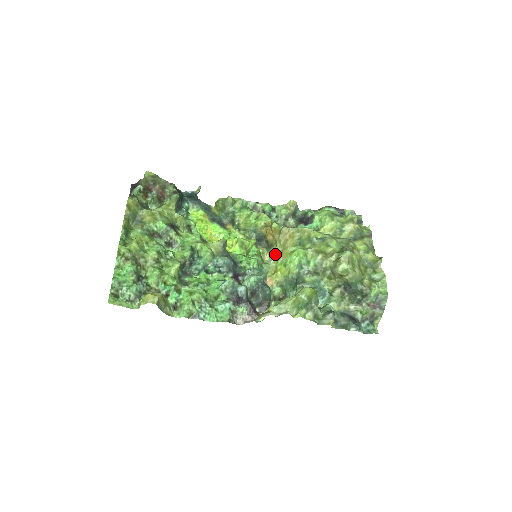
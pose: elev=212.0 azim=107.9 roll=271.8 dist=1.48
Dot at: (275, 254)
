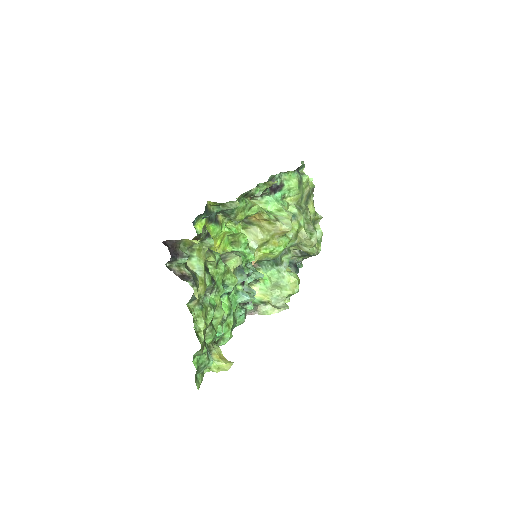
Dot at: (262, 241)
